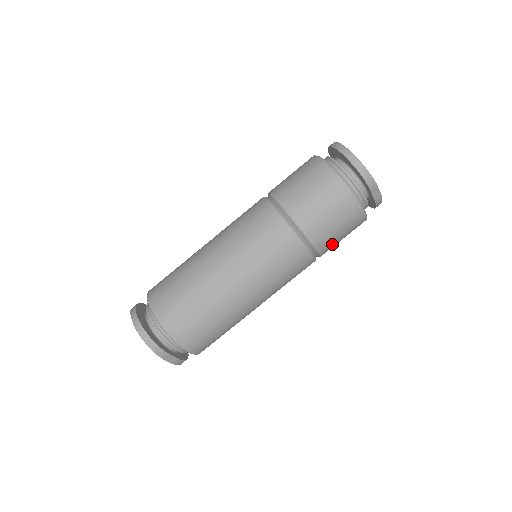
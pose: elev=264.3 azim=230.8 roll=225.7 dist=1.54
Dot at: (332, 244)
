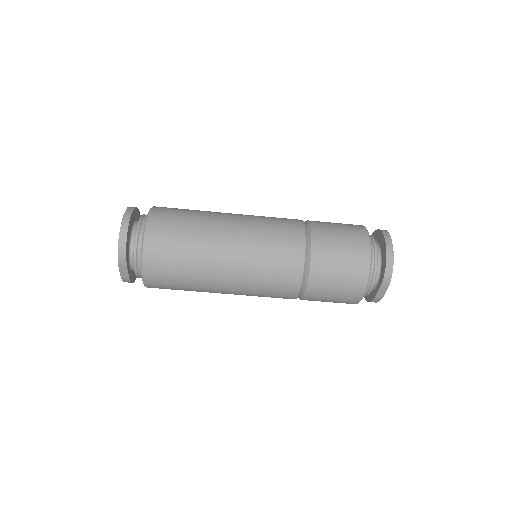
Dot at: (319, 299)
